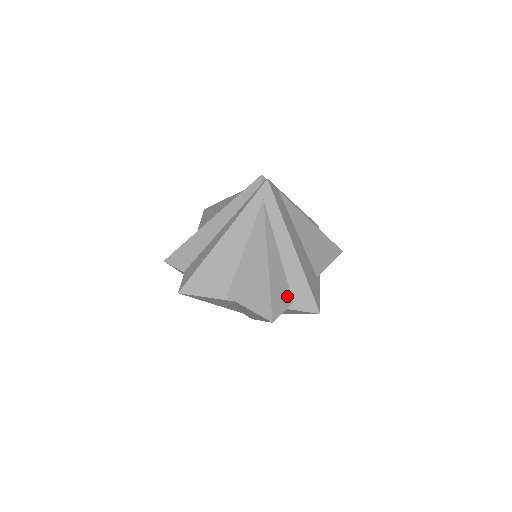
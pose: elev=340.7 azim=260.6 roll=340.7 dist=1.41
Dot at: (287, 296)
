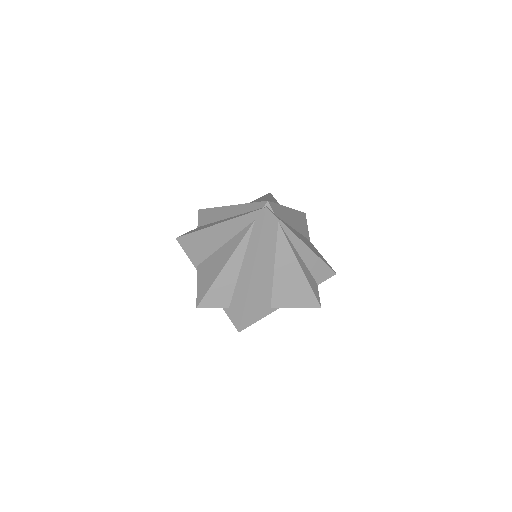
Dot at: (226, 300)
